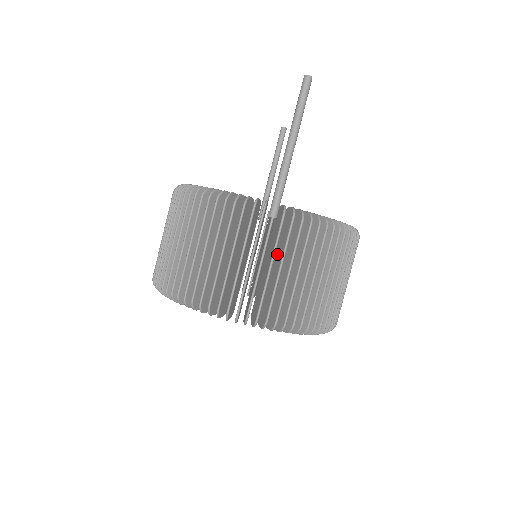
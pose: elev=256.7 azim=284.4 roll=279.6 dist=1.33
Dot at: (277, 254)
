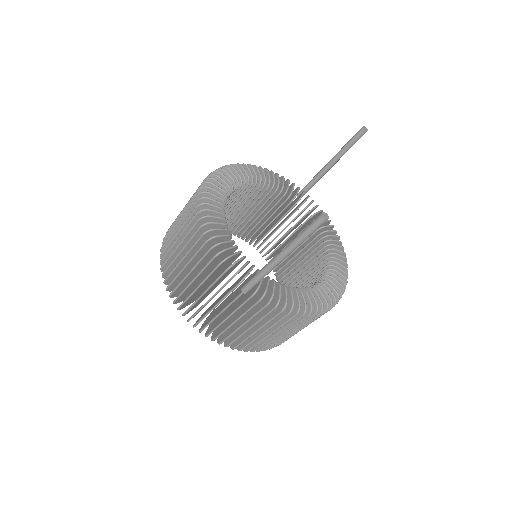
Dot at: (244, 304)
